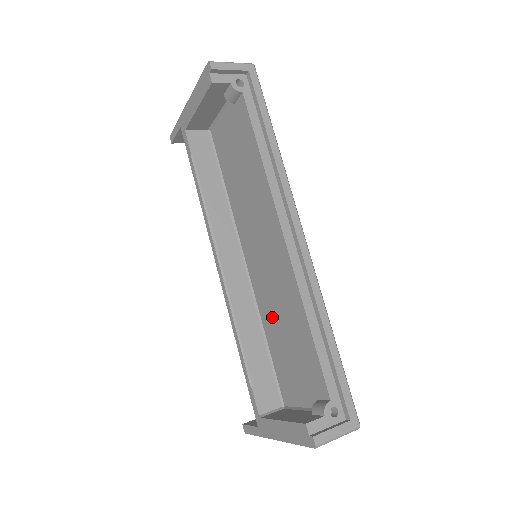
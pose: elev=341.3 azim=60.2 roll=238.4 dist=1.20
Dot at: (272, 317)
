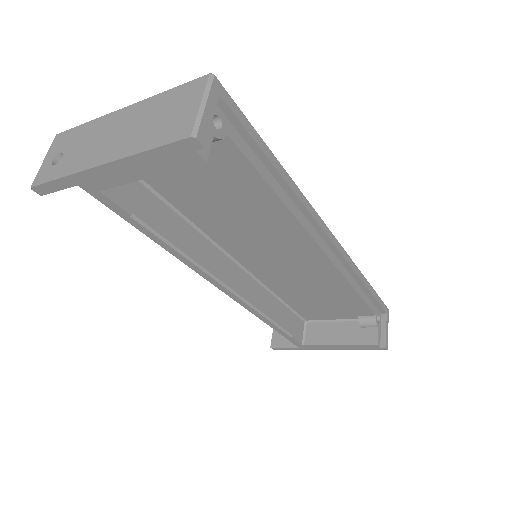
Dot at: (292, 288)
